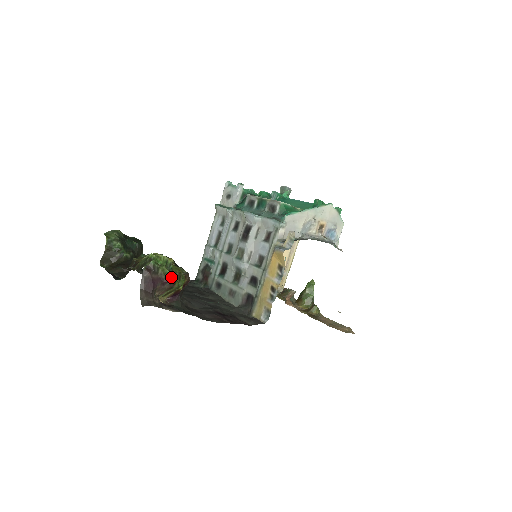
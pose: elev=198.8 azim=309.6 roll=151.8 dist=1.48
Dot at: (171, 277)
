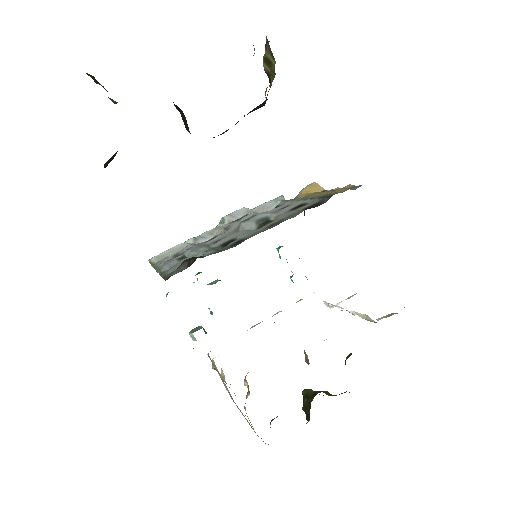
Dot at: occluded
